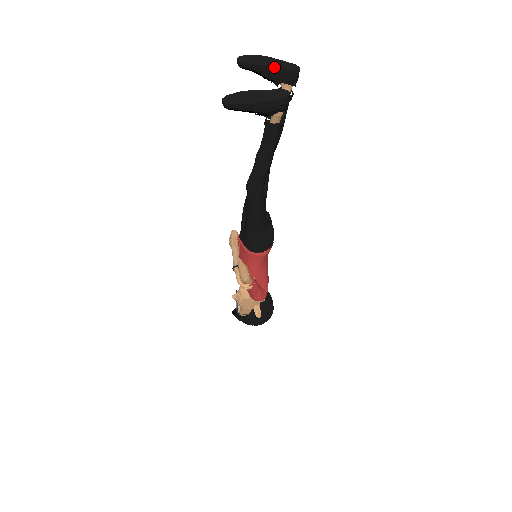
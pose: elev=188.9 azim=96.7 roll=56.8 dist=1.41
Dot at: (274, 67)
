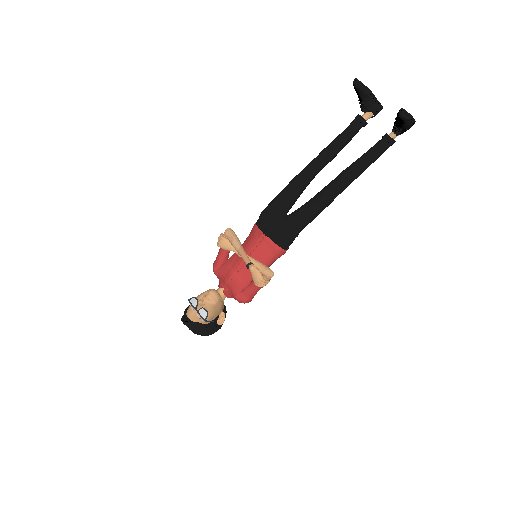
Dot at: (376, 98)
